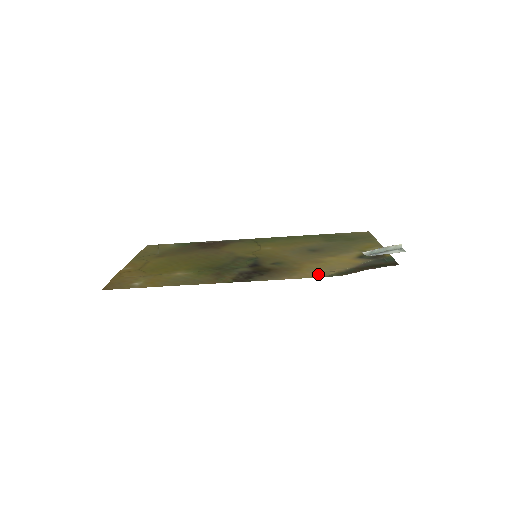
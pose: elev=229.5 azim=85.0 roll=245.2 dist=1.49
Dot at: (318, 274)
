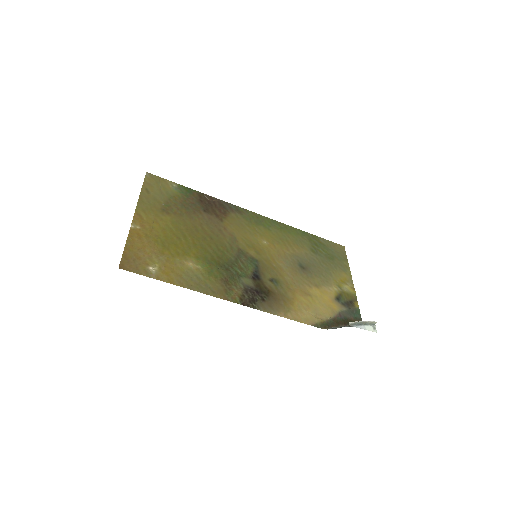
Dot at: (307, 319)
